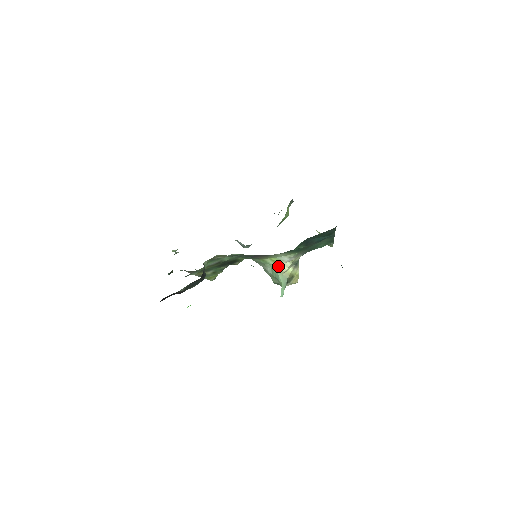
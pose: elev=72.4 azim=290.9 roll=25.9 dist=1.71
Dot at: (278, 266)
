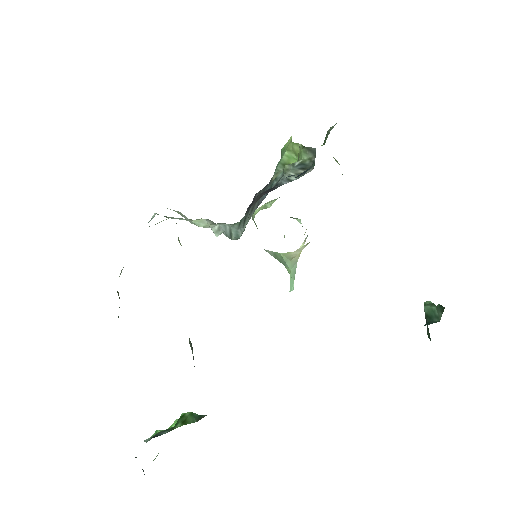
Dot at: (286, 253)
